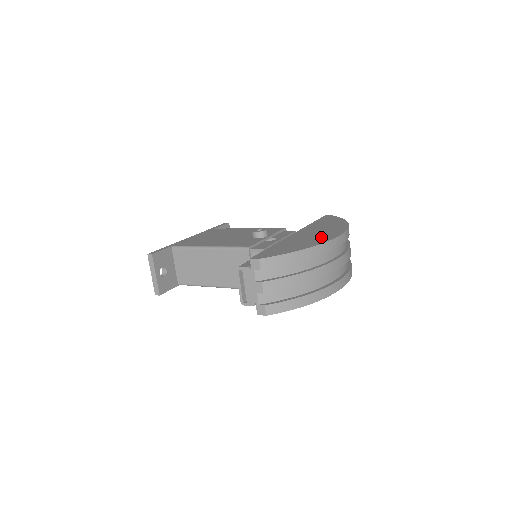
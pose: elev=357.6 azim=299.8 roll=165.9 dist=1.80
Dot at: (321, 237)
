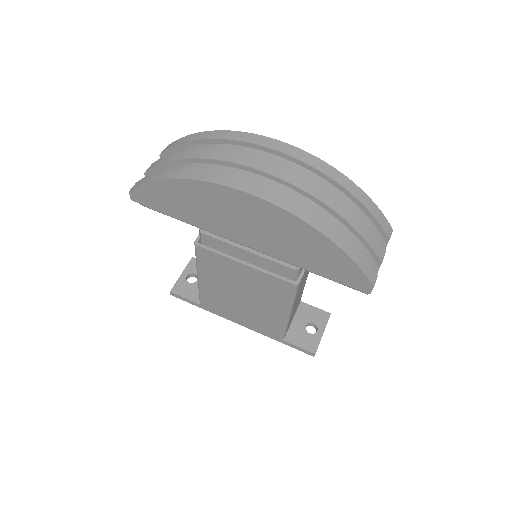
Dot at: occluded
